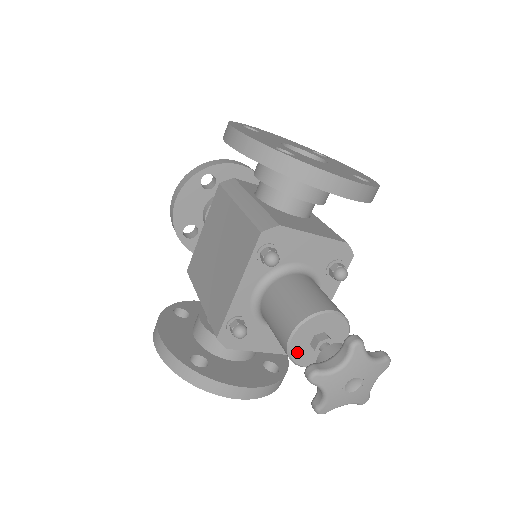
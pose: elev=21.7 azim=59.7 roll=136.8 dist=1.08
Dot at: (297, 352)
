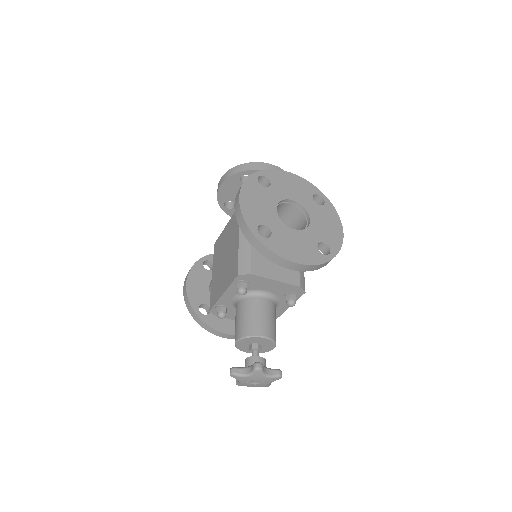
Dot at: (241, 347)
